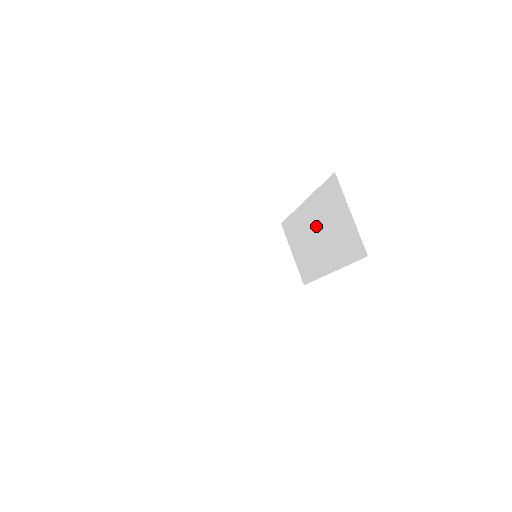
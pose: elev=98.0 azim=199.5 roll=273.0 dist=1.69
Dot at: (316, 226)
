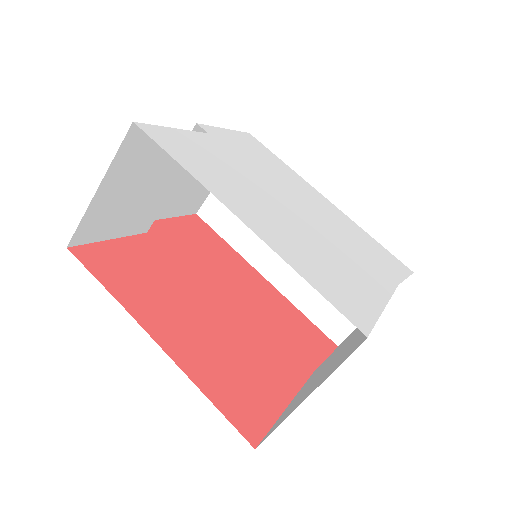
Dot at: occluded
